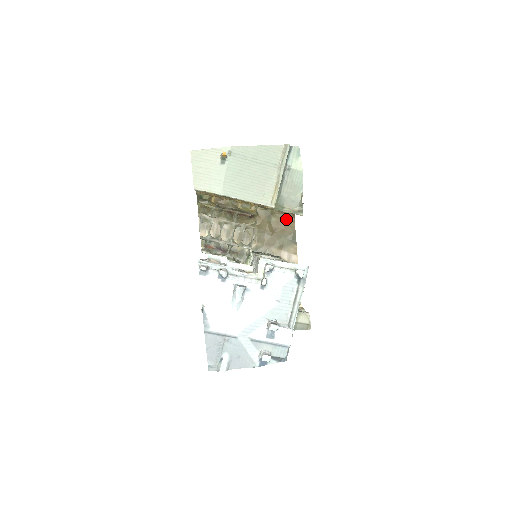
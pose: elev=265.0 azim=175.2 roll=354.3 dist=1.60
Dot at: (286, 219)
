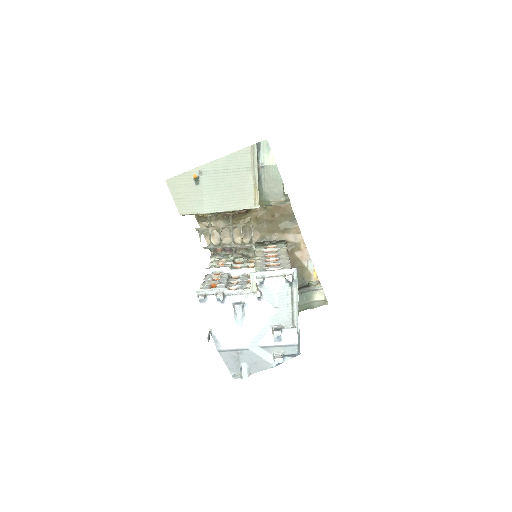
Dot at: occluded
